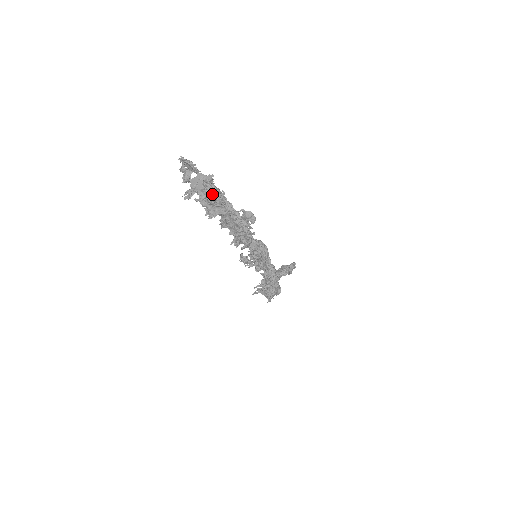
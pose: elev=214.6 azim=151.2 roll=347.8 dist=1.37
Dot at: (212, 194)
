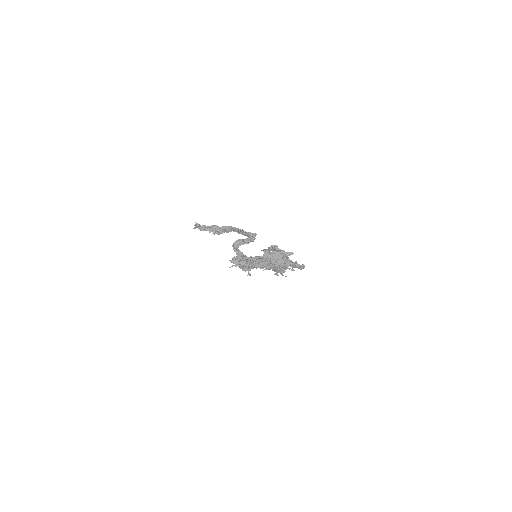
Dot at: (286, 263)
